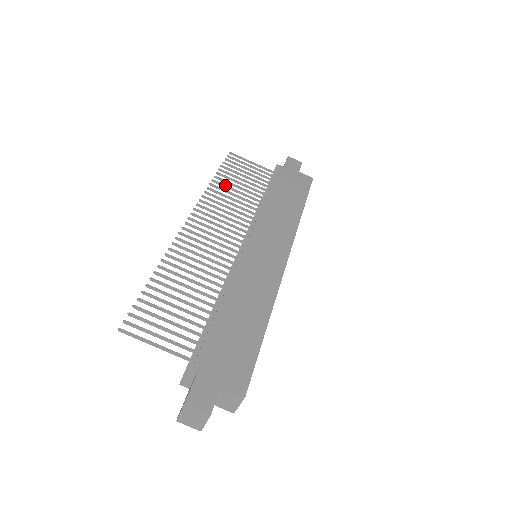
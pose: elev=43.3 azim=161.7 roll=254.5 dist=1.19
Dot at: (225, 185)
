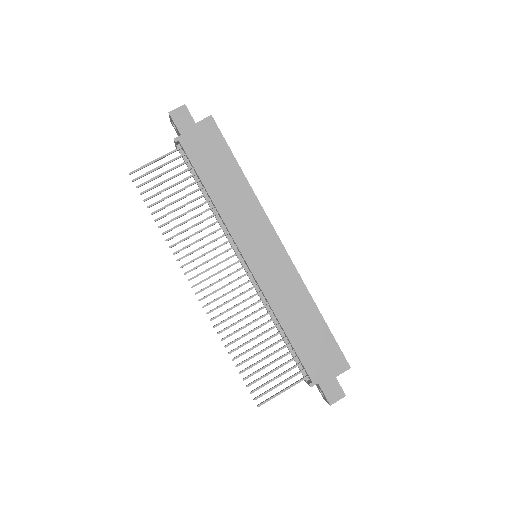
Dot at: (172, 220)
